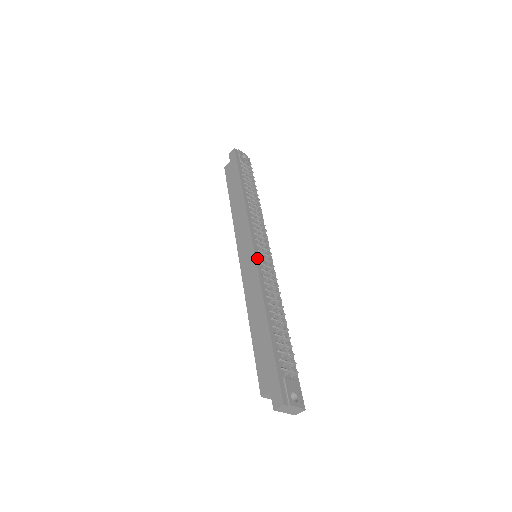
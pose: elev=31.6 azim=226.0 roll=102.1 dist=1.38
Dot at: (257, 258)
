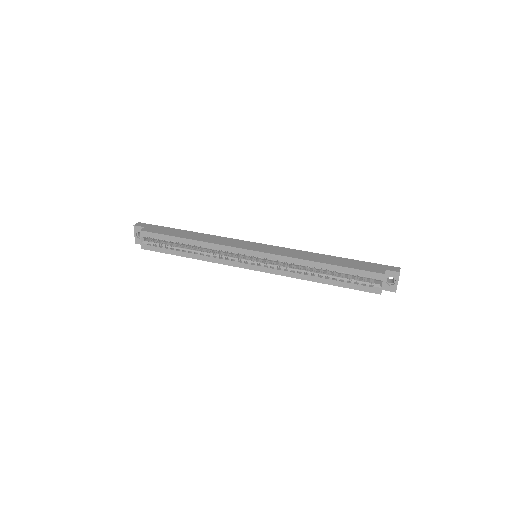
Dot at: occluded
